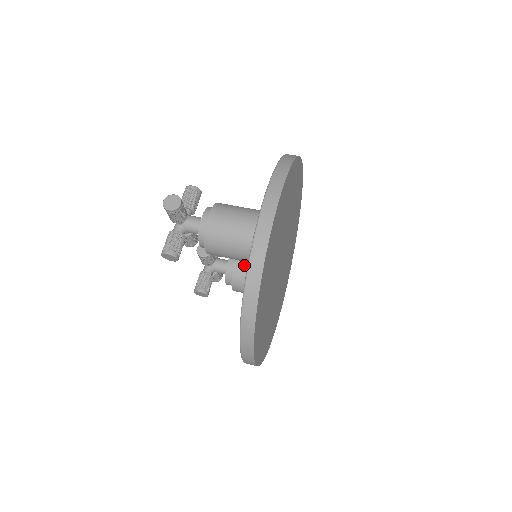
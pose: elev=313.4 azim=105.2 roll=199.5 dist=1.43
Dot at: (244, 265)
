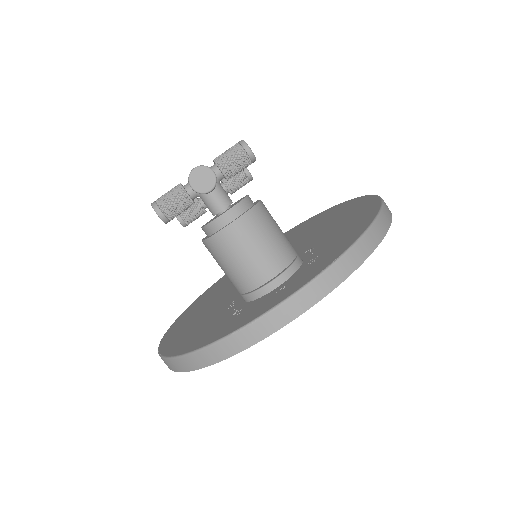
Dot at: occluded
